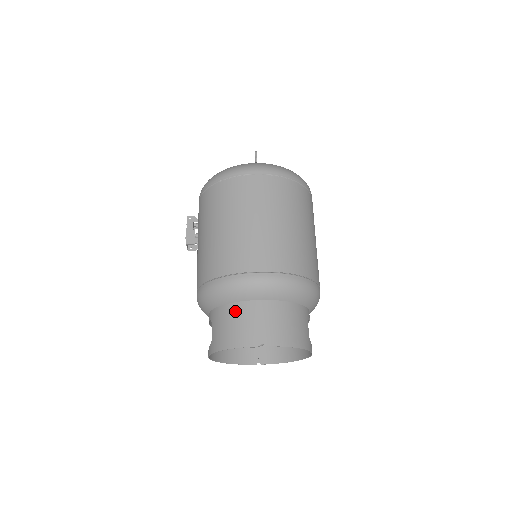
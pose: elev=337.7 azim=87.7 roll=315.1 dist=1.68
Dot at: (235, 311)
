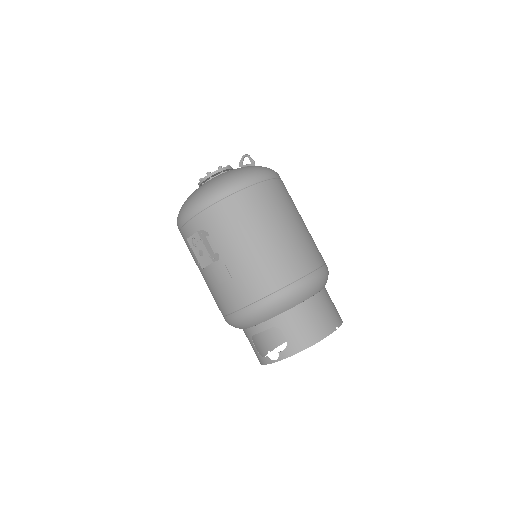
Dot at: (307, 309)
